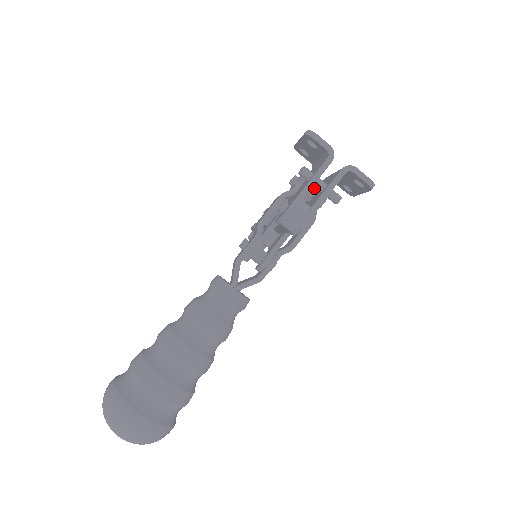
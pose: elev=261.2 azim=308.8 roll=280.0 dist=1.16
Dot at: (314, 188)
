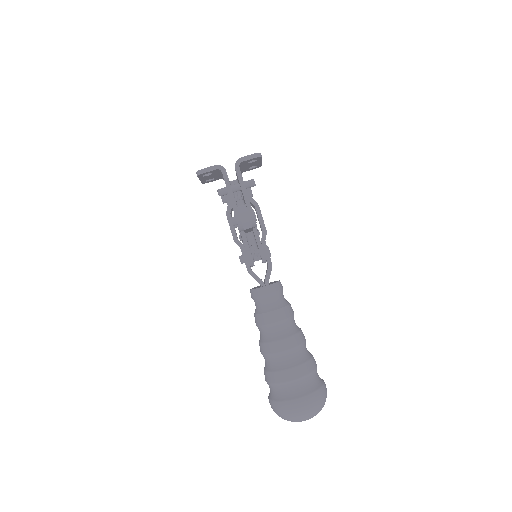
Dot at: occluded
